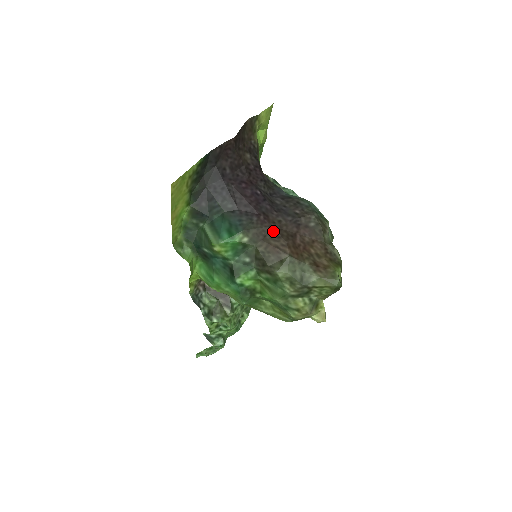
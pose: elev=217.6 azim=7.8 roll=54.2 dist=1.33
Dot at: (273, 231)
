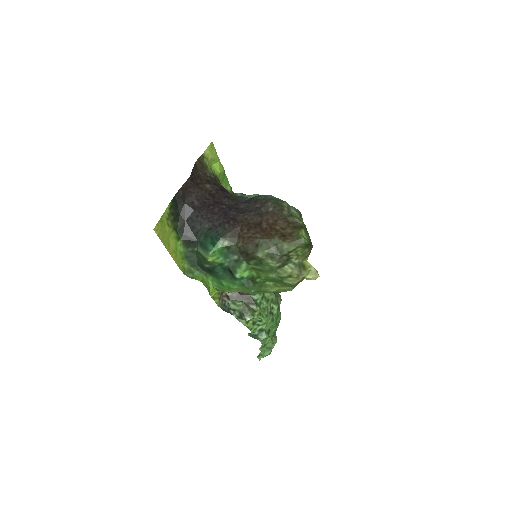
Dot at: (243, 228)
